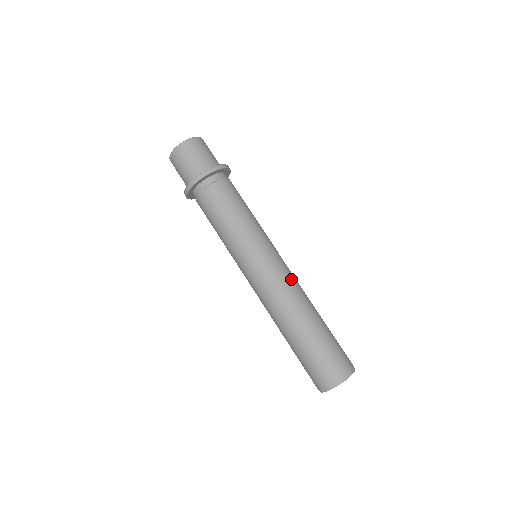
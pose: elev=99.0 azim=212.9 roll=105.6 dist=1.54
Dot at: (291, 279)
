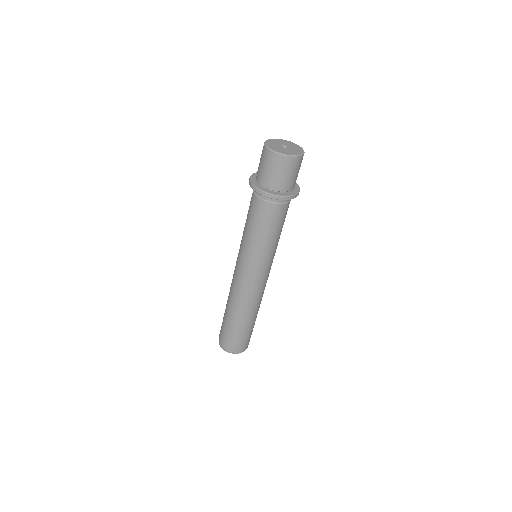
Dot at: (256, 293)
